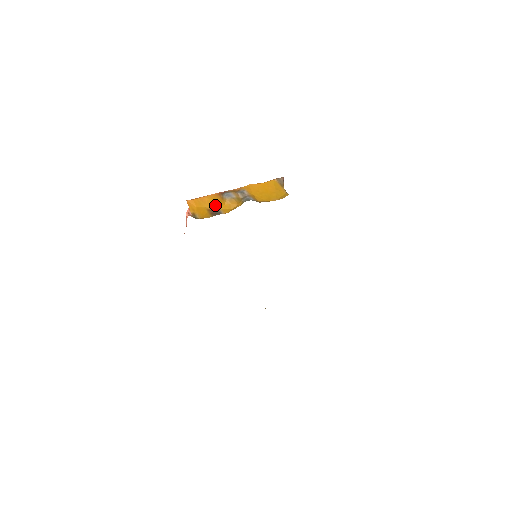
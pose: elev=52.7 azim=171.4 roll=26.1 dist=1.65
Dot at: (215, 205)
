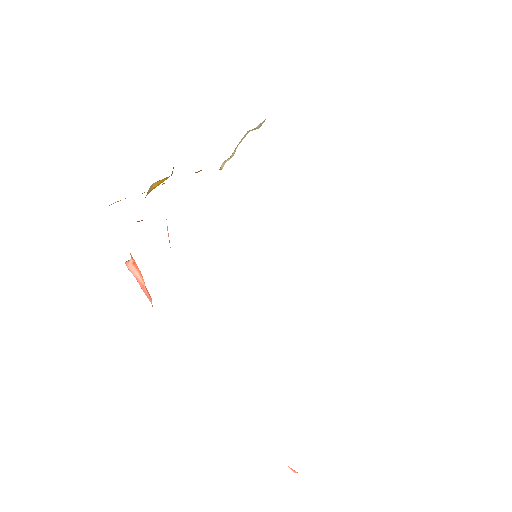
Dot at: occluded
